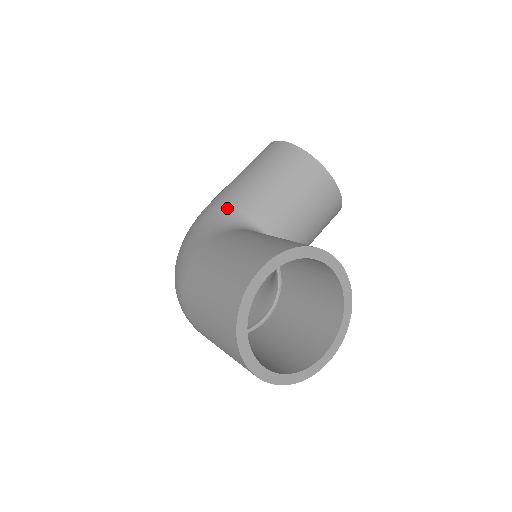
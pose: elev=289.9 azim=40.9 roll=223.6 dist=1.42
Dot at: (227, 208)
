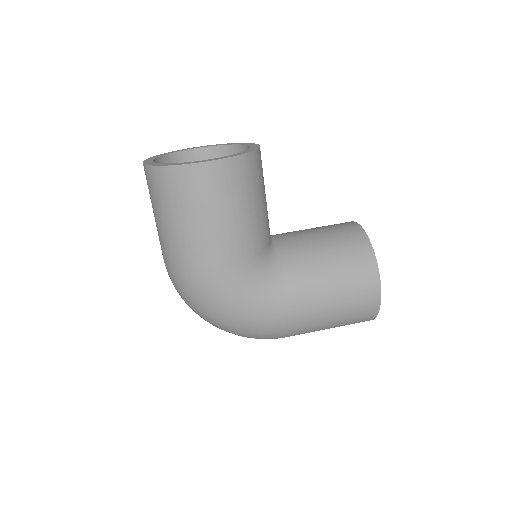
Dot at: (246, 265)
